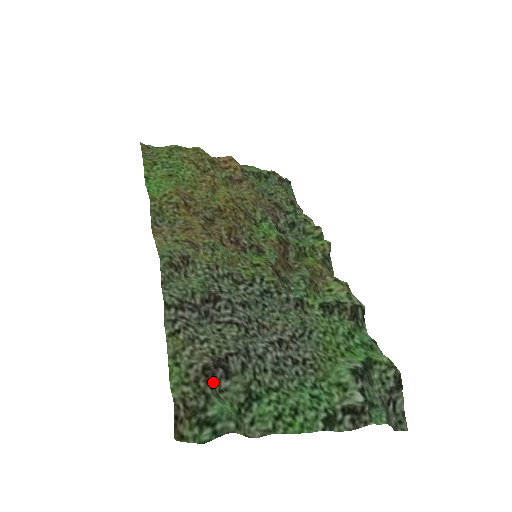
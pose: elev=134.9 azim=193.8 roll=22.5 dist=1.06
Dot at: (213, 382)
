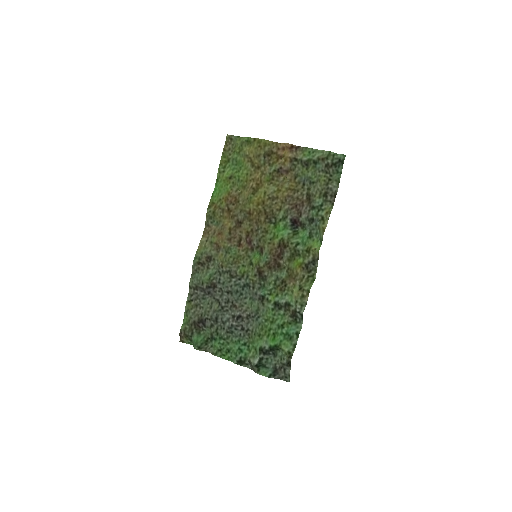
Dot at: (198, 327)
